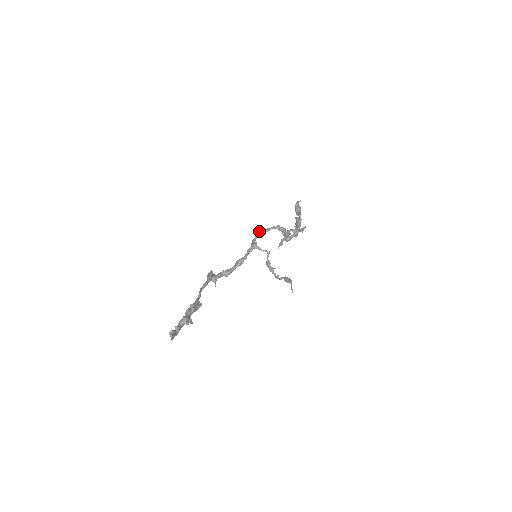
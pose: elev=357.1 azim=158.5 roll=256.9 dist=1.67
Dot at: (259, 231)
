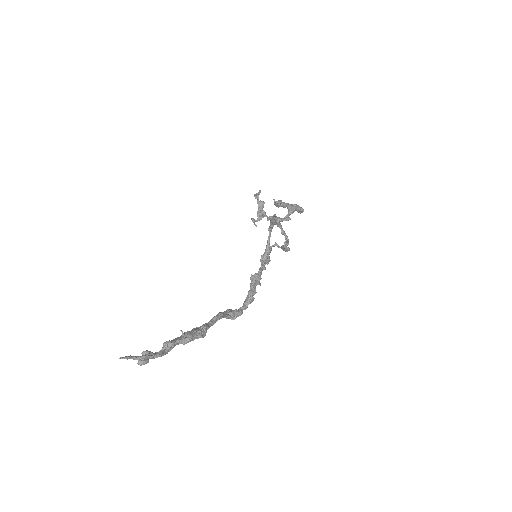
Dot at: occluded
